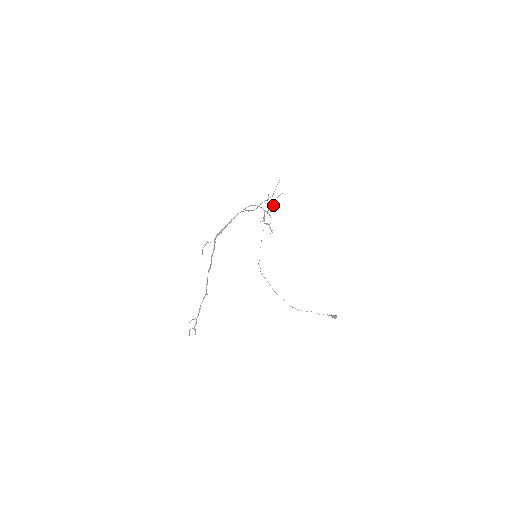
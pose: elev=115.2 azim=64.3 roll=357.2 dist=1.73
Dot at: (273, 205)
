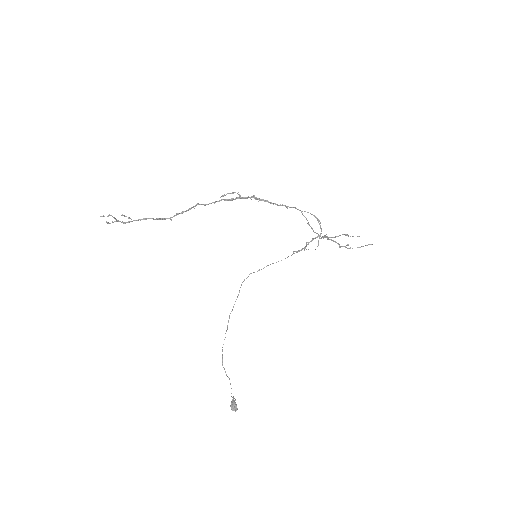
Dot at: occluded
